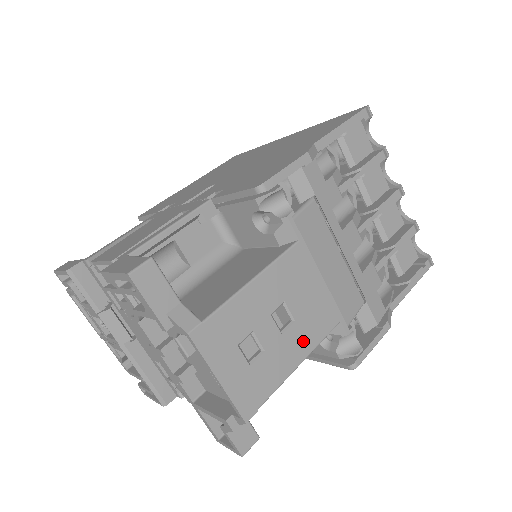
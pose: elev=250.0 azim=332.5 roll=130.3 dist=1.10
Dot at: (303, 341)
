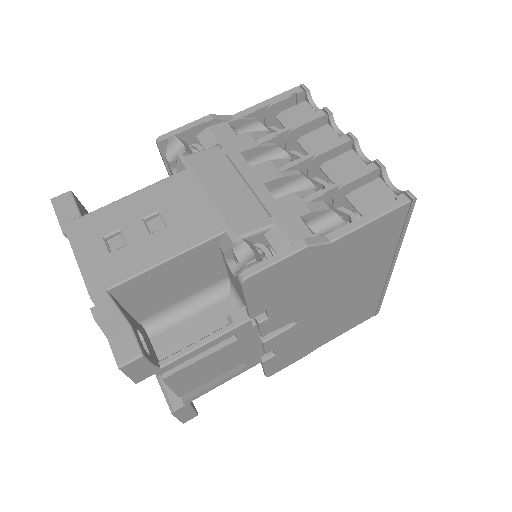
Dot at: (173, 242)
